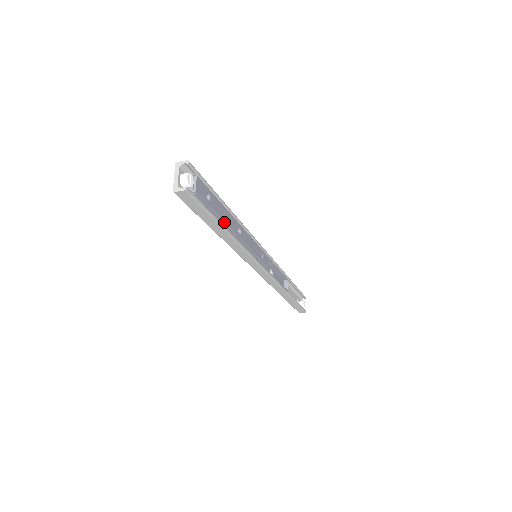
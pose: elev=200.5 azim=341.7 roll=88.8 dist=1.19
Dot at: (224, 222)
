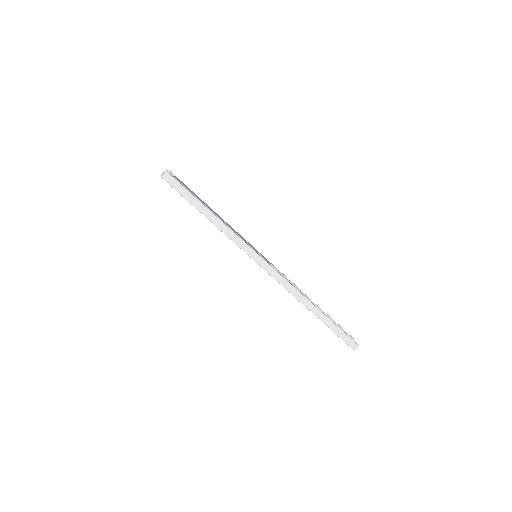
Dot at: (206, 206)
